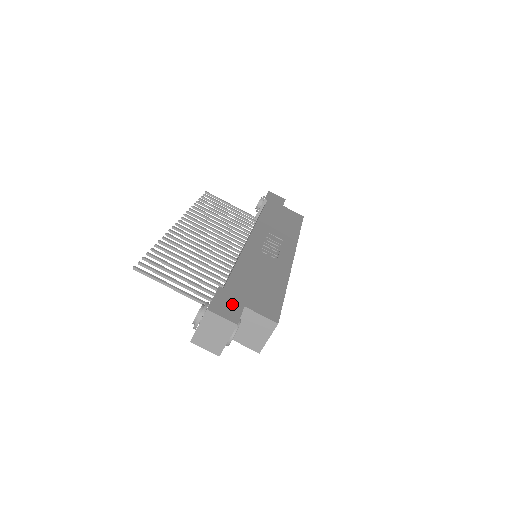
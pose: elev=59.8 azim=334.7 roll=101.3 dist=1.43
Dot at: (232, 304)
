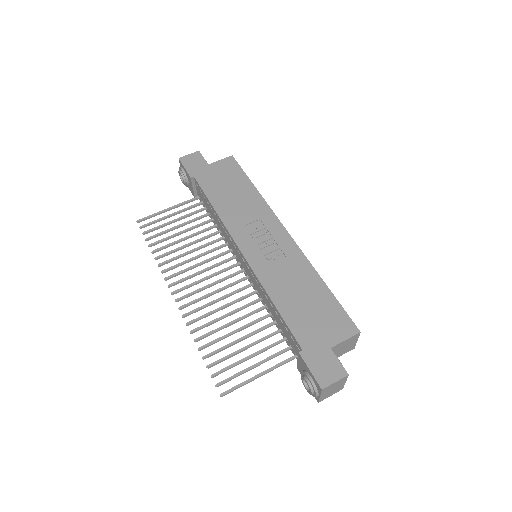
Dot at: (324, 359)
